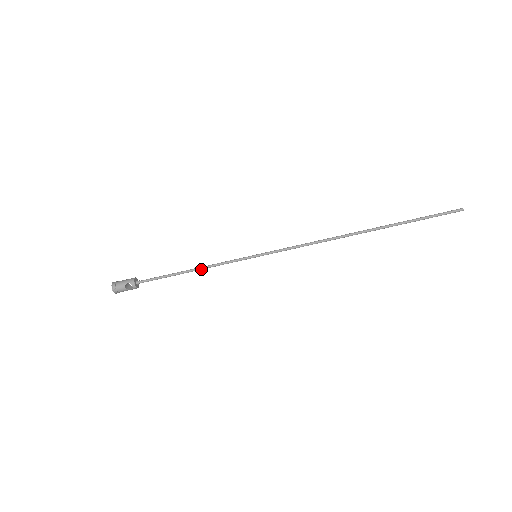
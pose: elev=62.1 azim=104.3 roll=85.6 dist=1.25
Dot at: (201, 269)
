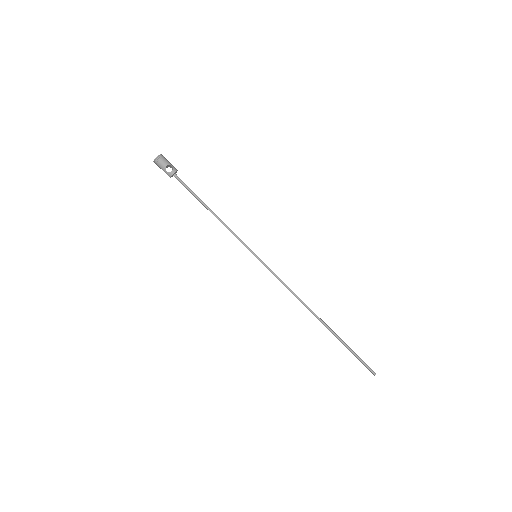
Dot at: (220, 220)
